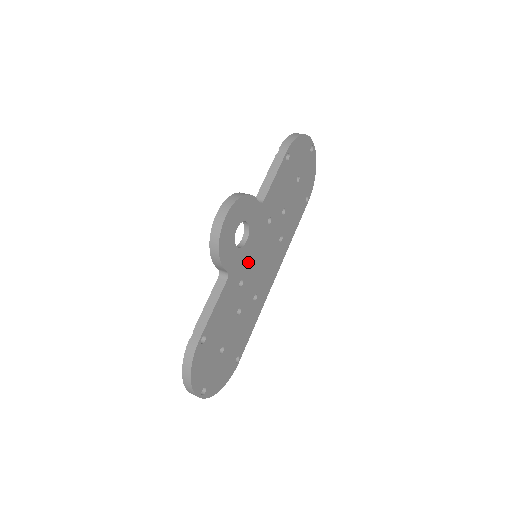
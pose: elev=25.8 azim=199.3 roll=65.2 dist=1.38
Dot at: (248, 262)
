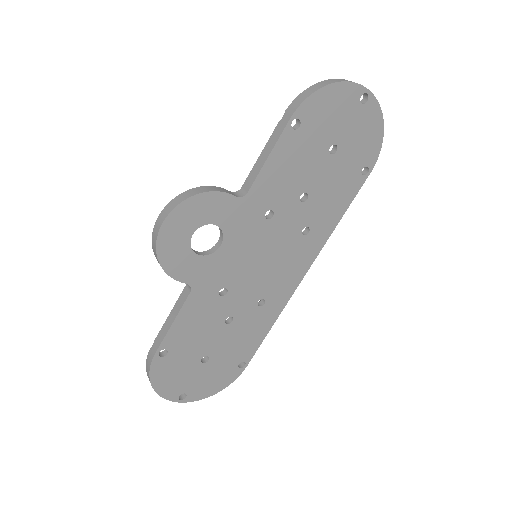
Dot at: (232, 268)
